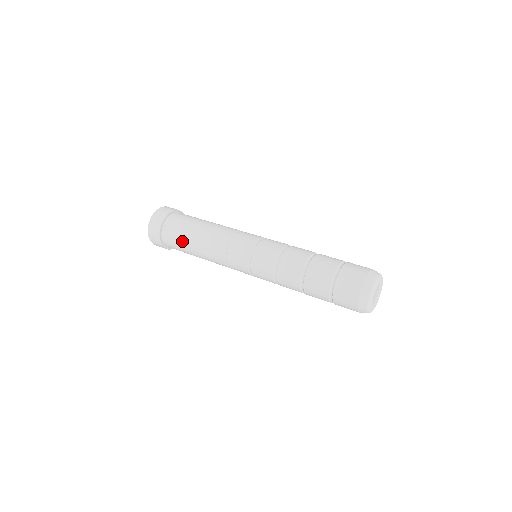
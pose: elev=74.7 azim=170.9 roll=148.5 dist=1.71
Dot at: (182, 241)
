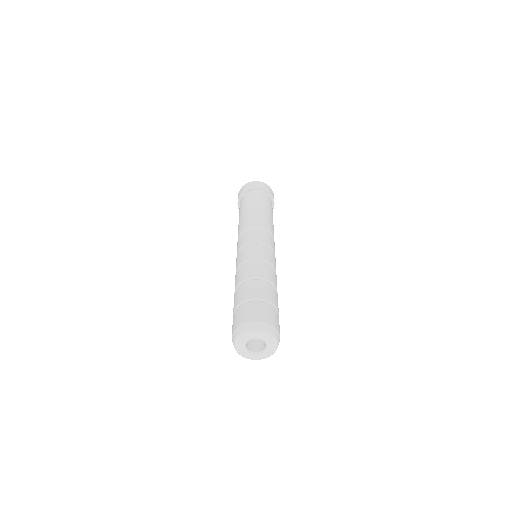
Dot at: (240, 210)
